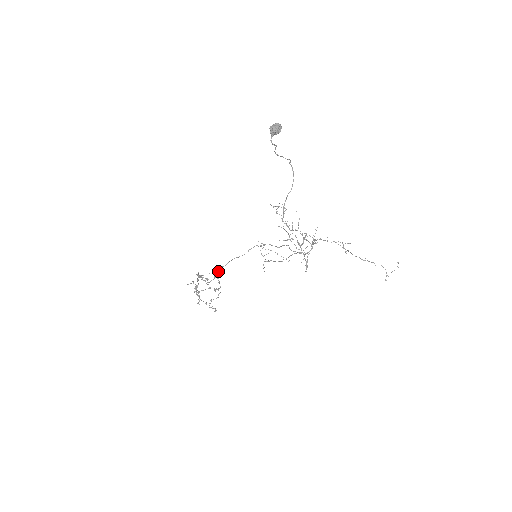
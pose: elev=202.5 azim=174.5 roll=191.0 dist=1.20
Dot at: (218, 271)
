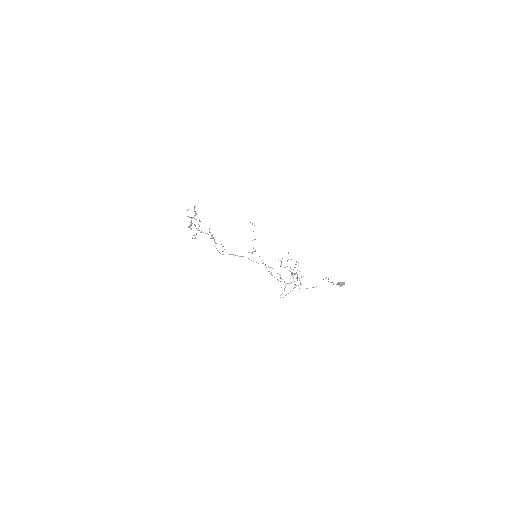
Dot at: (231, 254)
